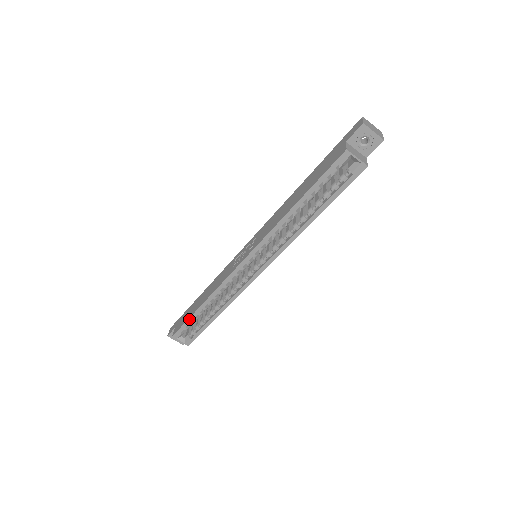
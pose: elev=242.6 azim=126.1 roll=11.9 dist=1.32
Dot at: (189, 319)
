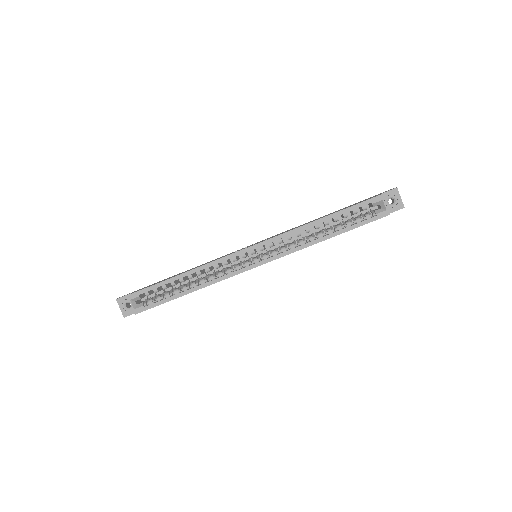
Dot at: (159, 283)
